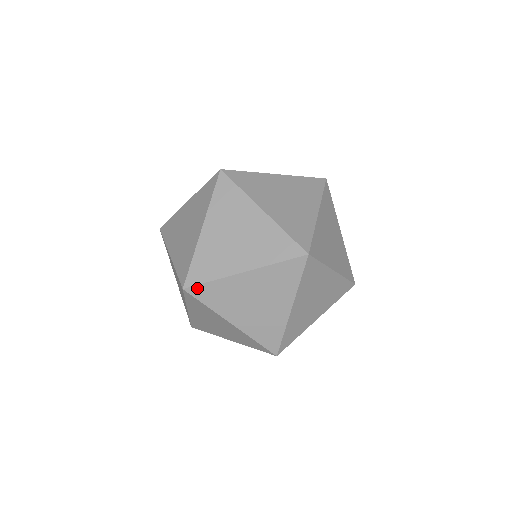
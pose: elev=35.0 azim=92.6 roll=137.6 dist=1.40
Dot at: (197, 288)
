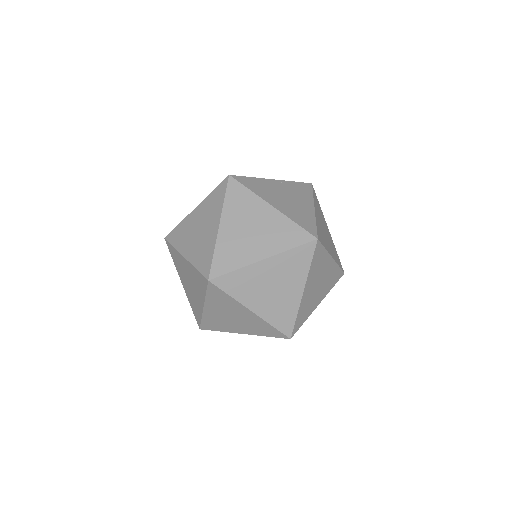
Dot at: occluded
